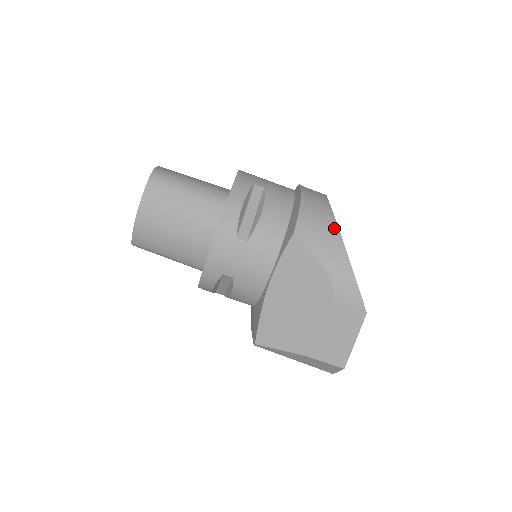
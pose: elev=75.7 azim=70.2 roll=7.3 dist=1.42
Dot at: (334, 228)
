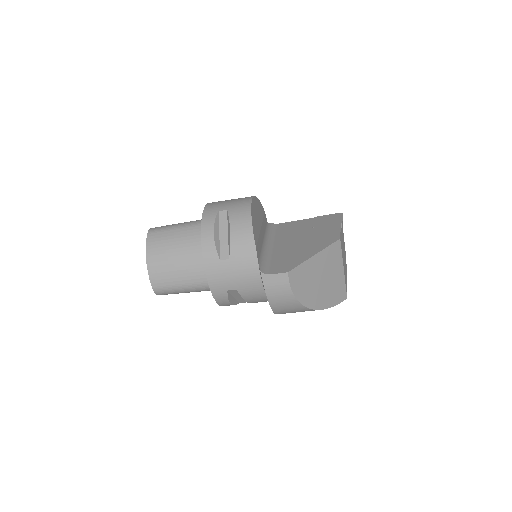
Dot at: (302, 308)
